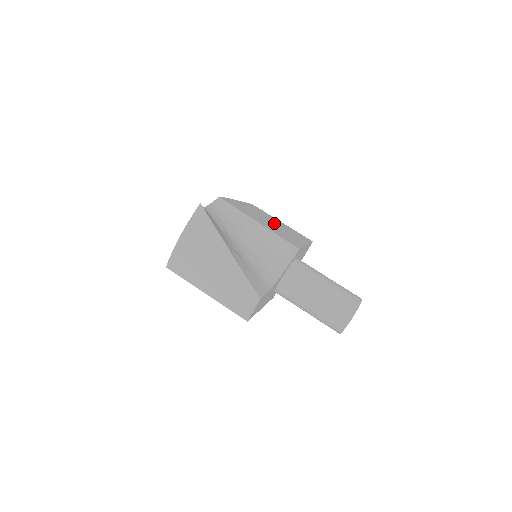
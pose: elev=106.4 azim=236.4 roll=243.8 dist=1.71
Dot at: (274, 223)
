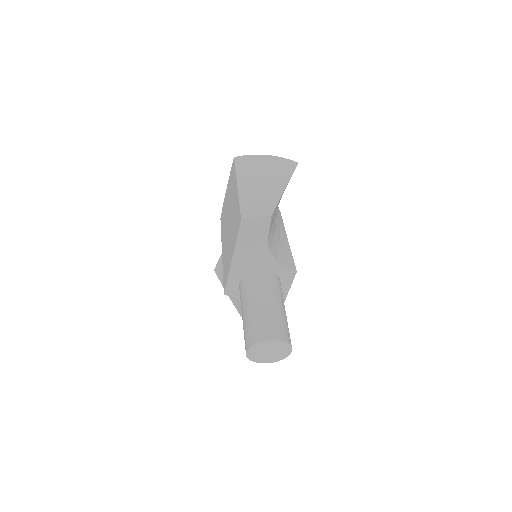
Dot at: occluded
